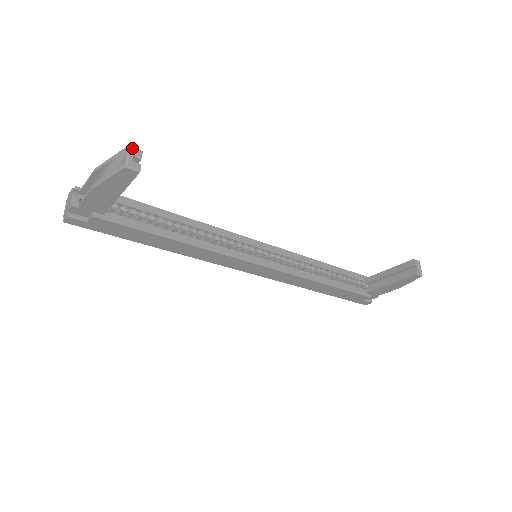
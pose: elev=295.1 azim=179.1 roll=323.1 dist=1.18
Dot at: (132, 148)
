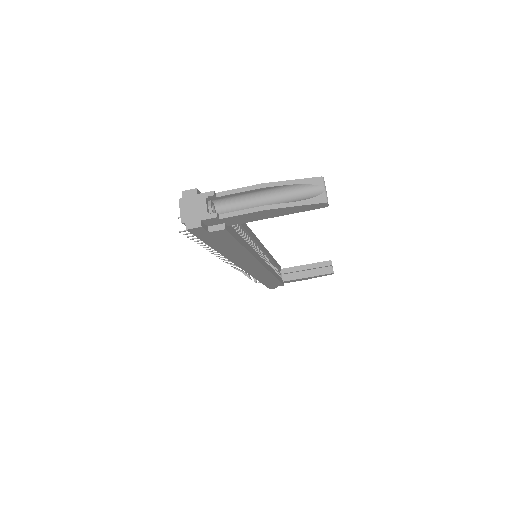
Dot at: occluded
